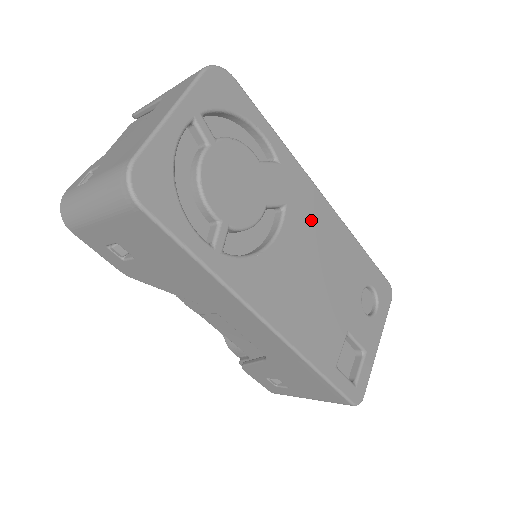
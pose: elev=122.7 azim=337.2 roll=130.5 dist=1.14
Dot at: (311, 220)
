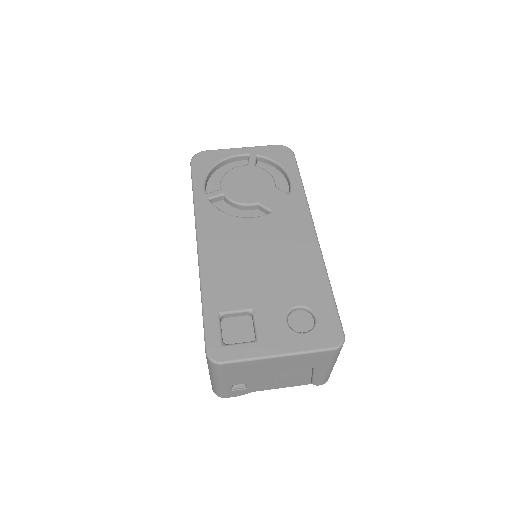
Dot at: (288, 231)
